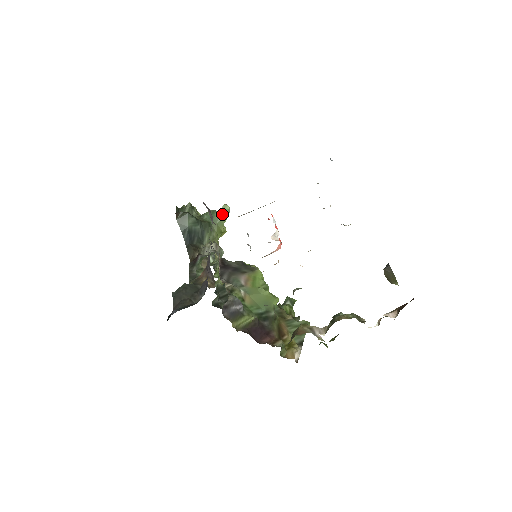
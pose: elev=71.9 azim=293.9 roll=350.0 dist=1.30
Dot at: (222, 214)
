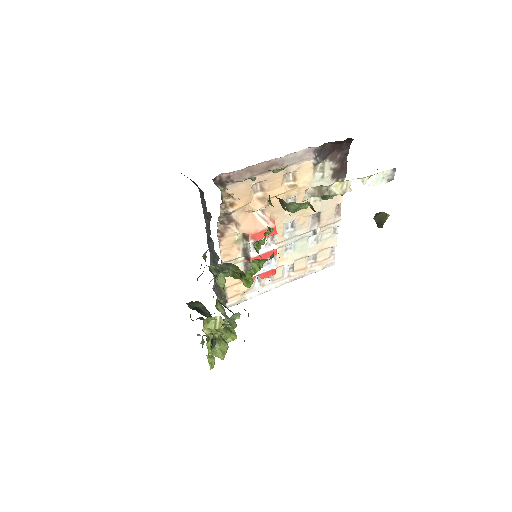
Dot at: (232, 319)
